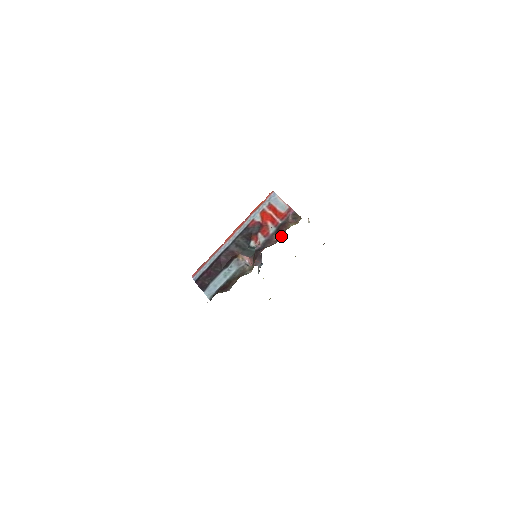
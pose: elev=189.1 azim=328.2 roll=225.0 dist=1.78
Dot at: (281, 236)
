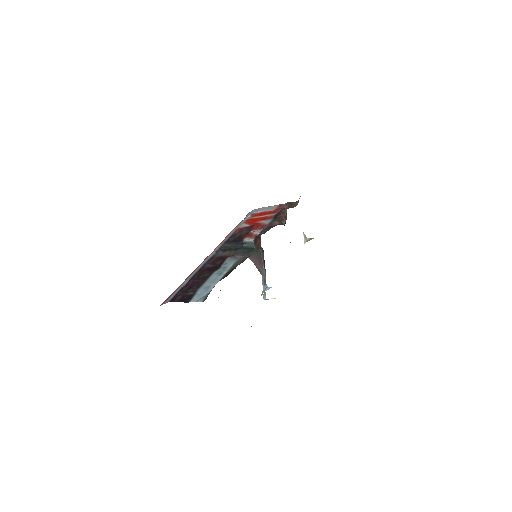
Dot at: (282, 223)
